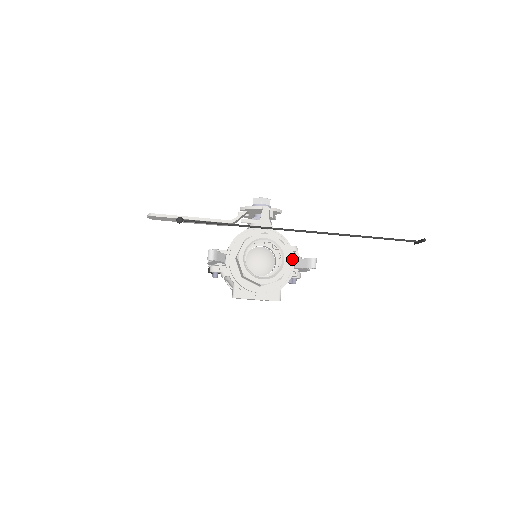
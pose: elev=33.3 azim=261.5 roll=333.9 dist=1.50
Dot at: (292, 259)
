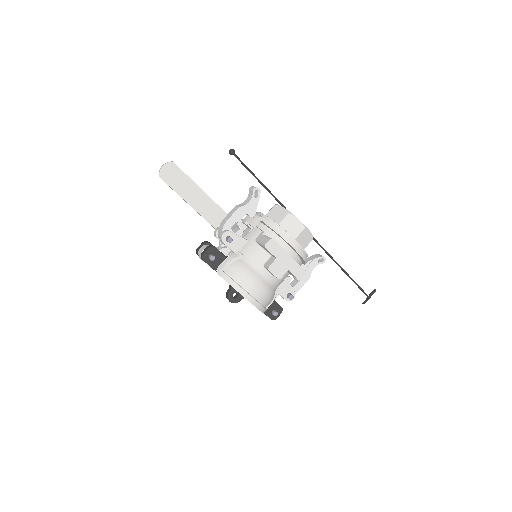
Dot at: occluded
